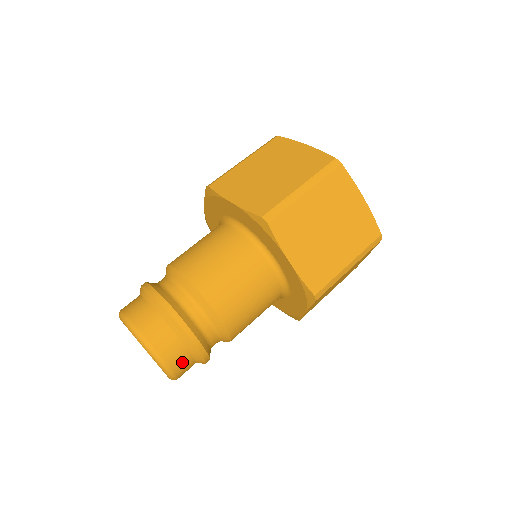
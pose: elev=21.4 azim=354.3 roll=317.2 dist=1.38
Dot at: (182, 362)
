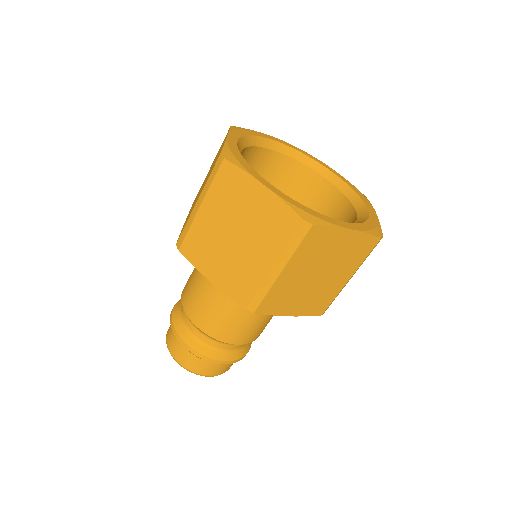
Dot at: occluded
